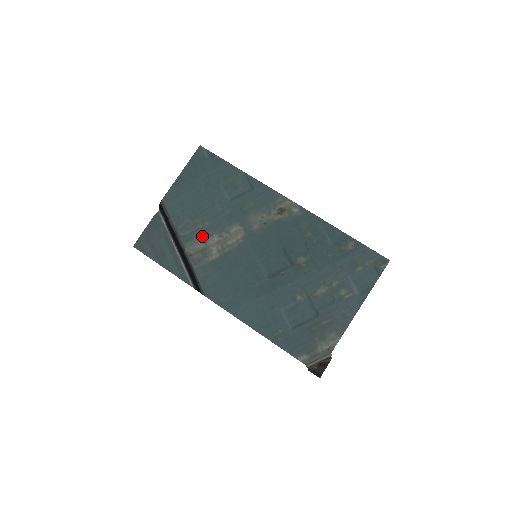
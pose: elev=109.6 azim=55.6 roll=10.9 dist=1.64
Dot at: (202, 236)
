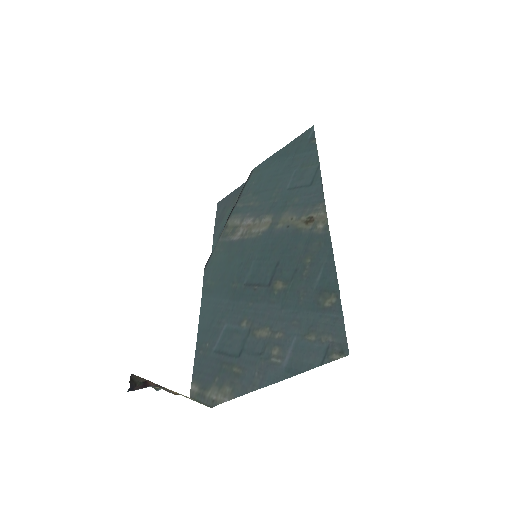
Dot at: (245, 214)
